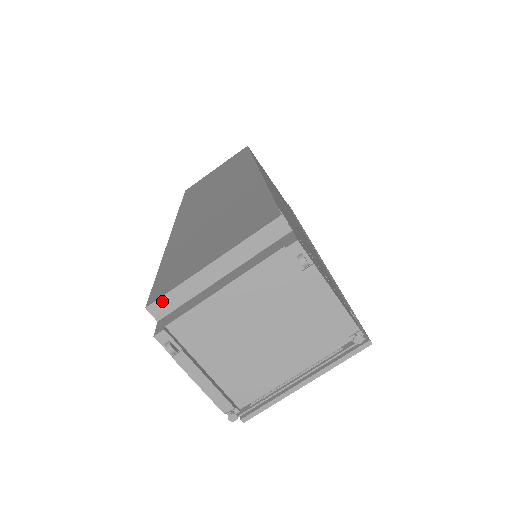
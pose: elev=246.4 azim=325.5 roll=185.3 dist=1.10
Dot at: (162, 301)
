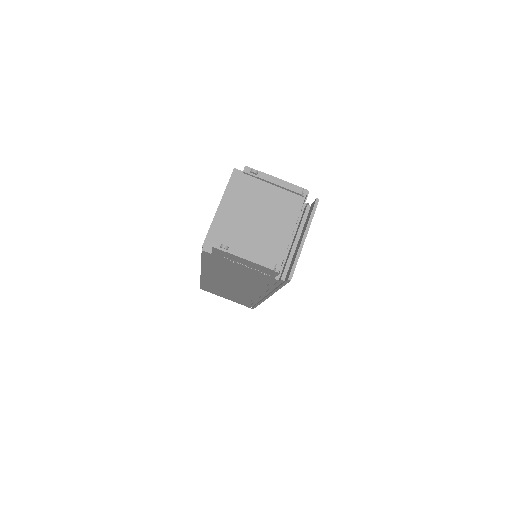
Dot at: (208, 238)
